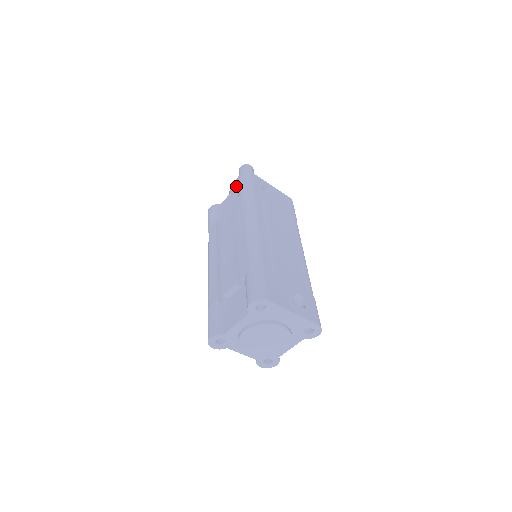
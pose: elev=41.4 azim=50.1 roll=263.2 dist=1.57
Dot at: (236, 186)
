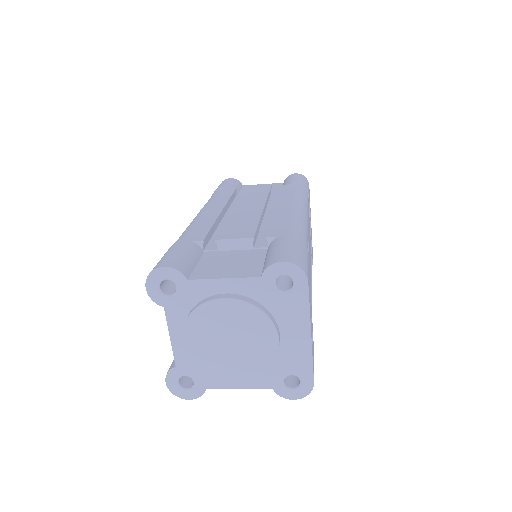
Dot at: occluded
